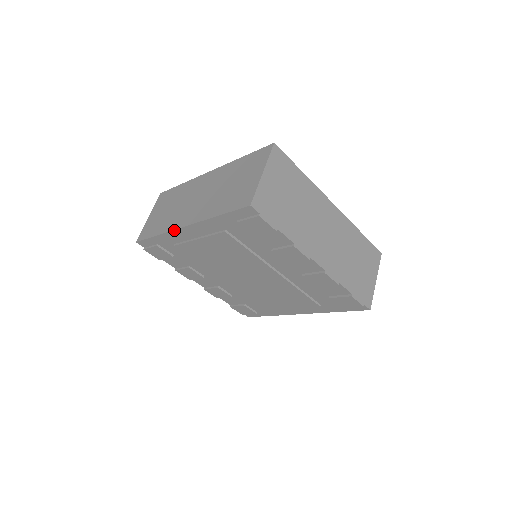
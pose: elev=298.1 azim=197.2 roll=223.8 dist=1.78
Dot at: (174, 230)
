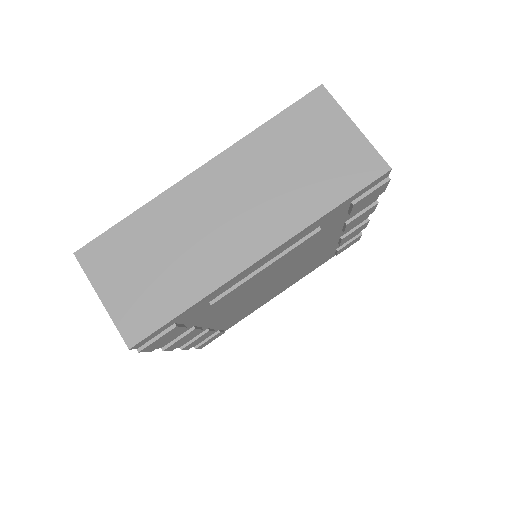
Dot at: (236, 276)
